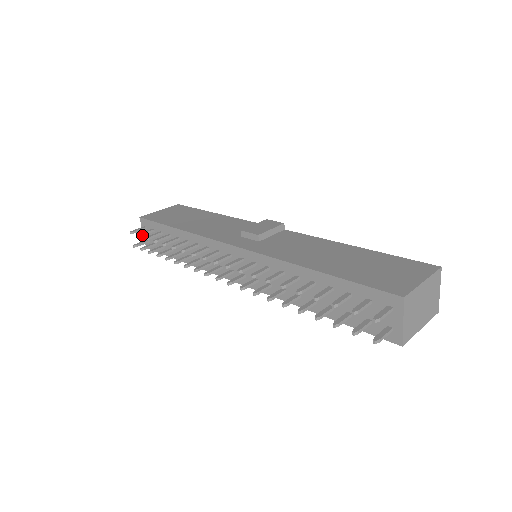
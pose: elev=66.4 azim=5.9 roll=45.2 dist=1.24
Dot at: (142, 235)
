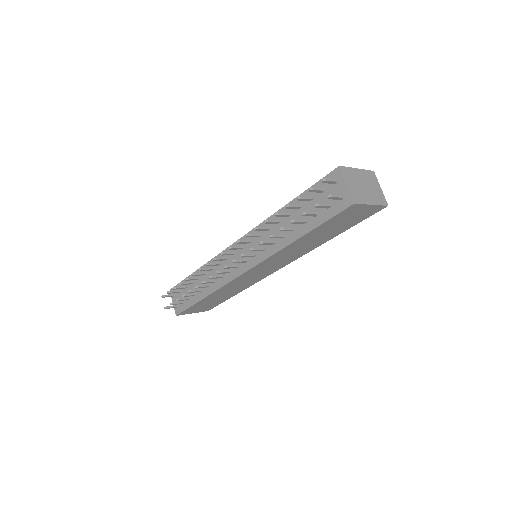
Dot at: (171, 292)
